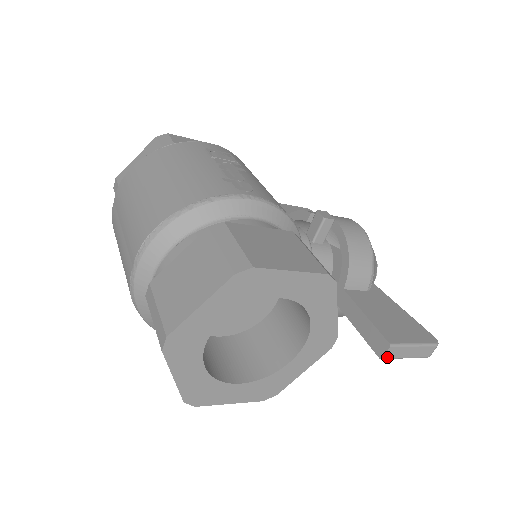
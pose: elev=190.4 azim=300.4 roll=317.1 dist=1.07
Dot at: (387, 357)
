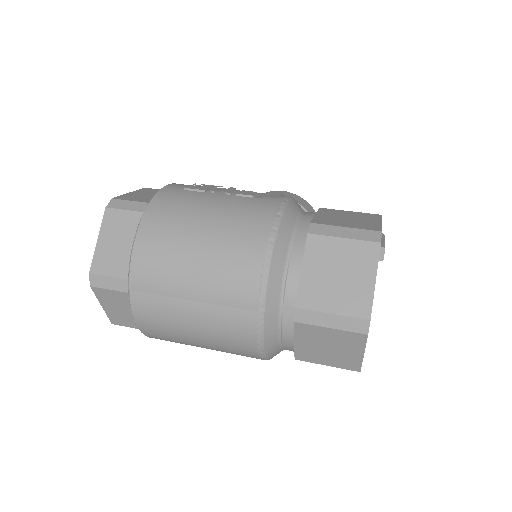
Dot at: (383, 257)
